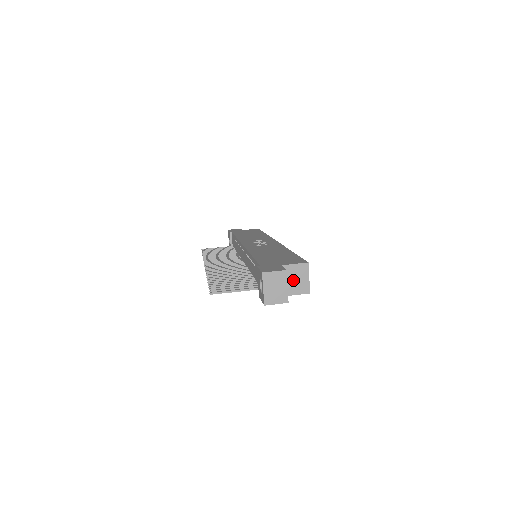
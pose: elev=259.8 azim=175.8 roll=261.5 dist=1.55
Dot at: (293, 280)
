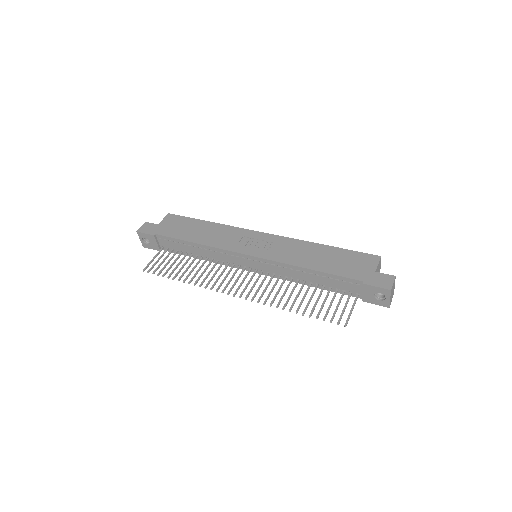
Dot at: occluded
